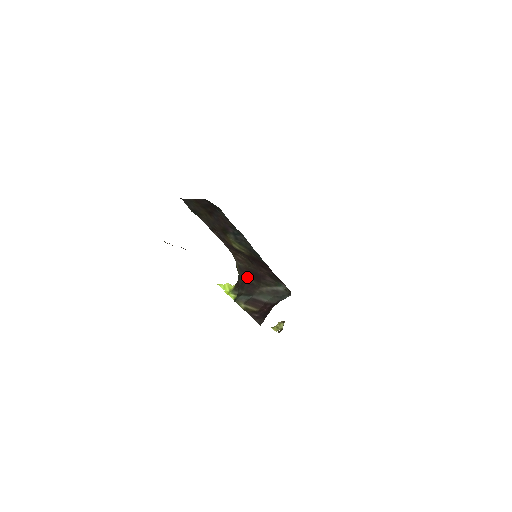
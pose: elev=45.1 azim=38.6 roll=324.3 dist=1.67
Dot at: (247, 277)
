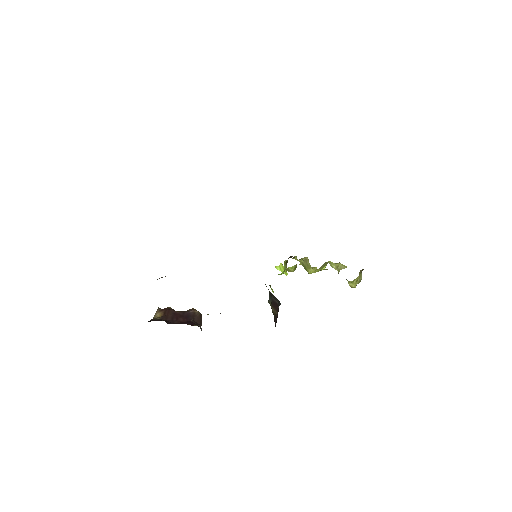
Dot at: occluded
